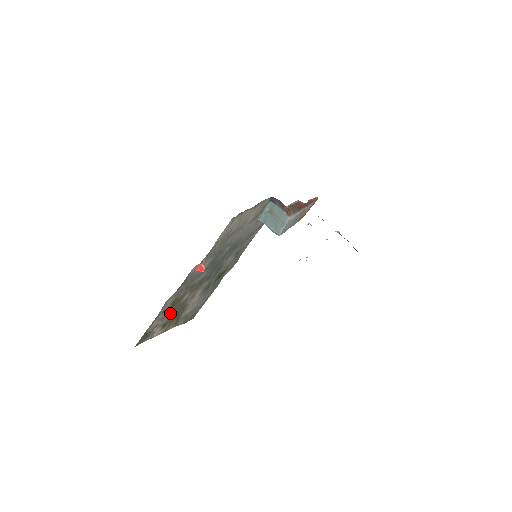
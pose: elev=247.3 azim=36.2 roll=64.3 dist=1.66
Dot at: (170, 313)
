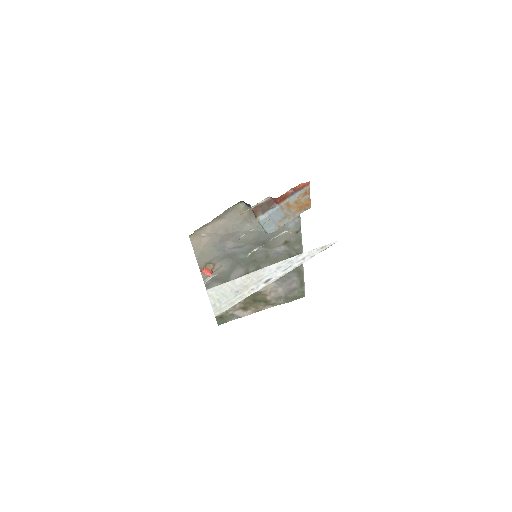
Dot at: occluded
